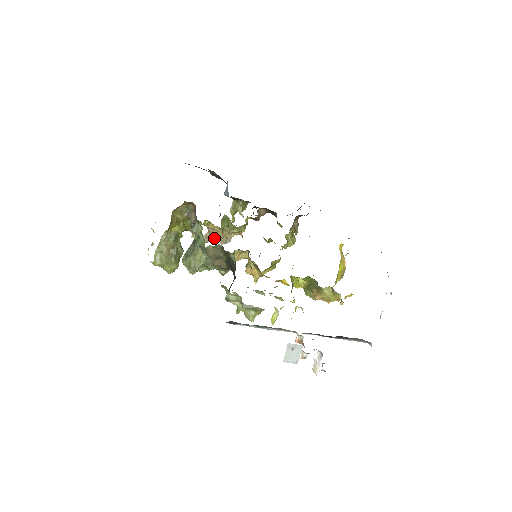
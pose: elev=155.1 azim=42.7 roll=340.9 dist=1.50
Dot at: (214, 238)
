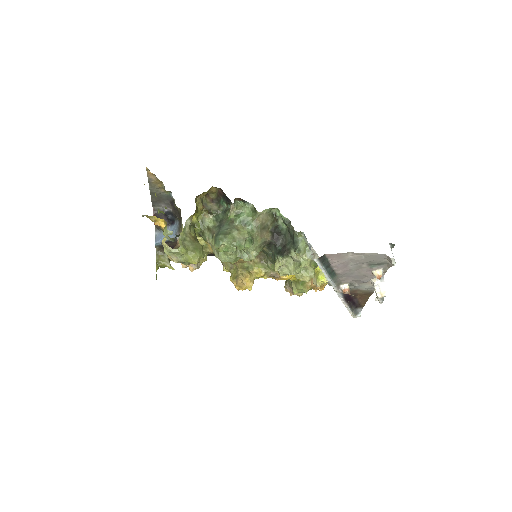
Dot at: occluded
